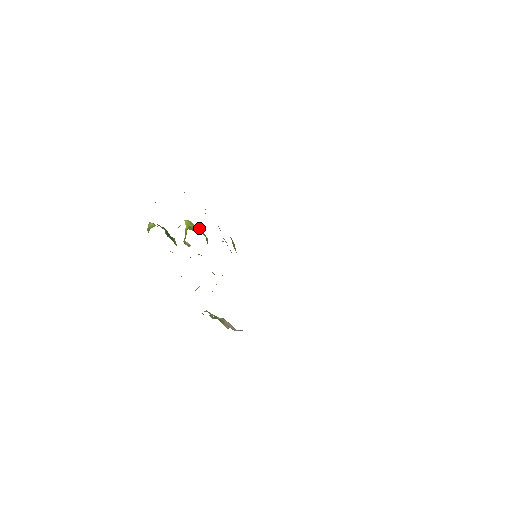
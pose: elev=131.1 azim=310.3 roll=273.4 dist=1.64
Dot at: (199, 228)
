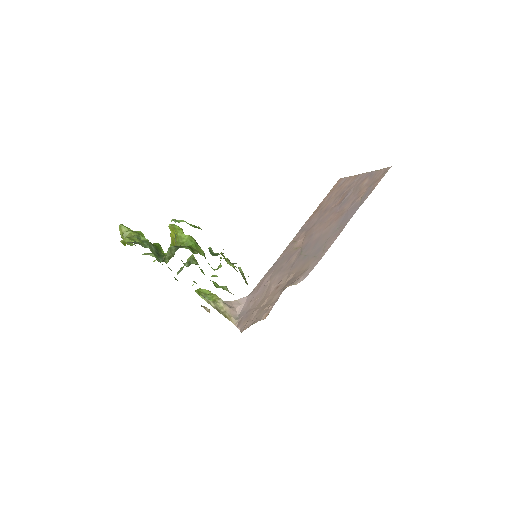
Dot at: (191, 240)
